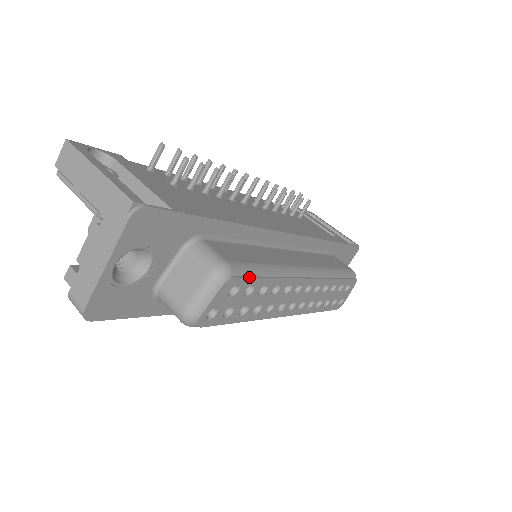
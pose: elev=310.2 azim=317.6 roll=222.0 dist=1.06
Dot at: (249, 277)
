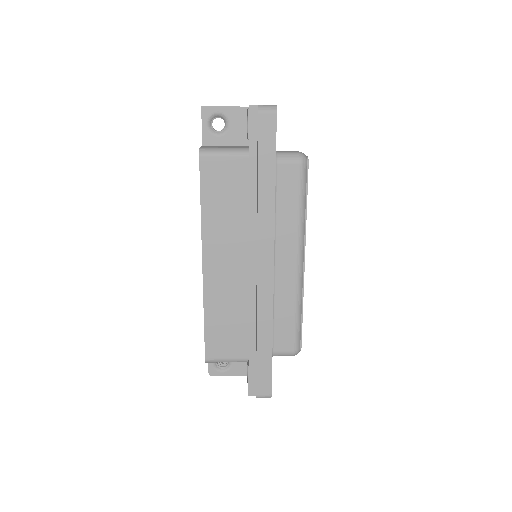
Dot at: occluded
